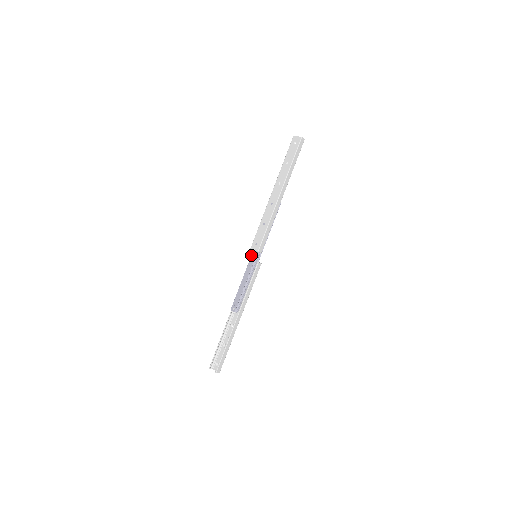
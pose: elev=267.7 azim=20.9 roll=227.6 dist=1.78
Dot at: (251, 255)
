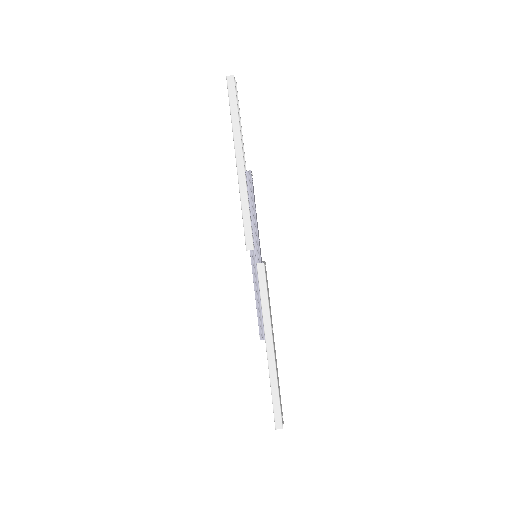
Dot at: occluded
